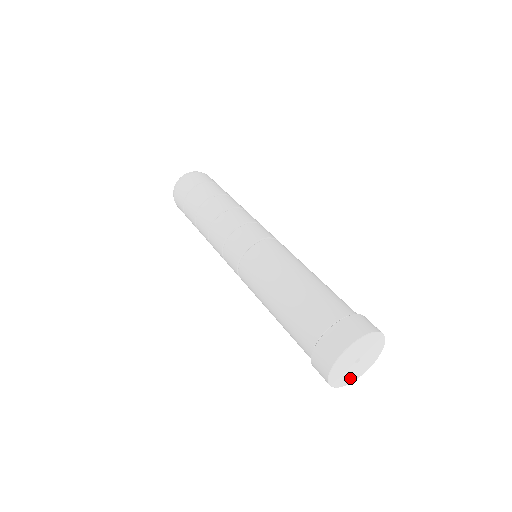
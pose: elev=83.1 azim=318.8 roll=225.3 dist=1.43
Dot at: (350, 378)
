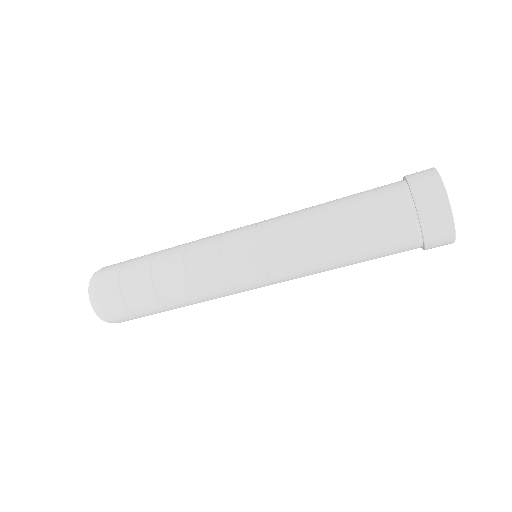
Dot at: occluded
